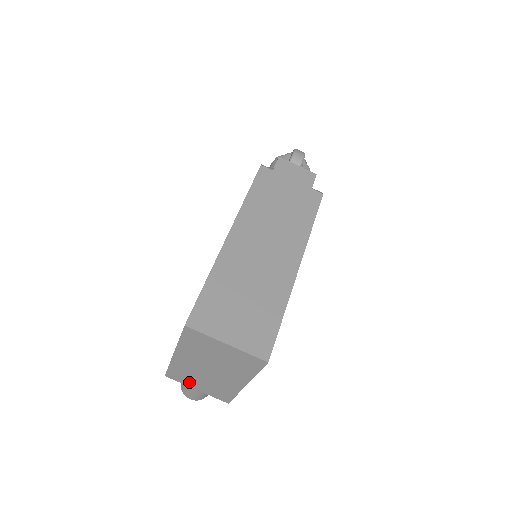
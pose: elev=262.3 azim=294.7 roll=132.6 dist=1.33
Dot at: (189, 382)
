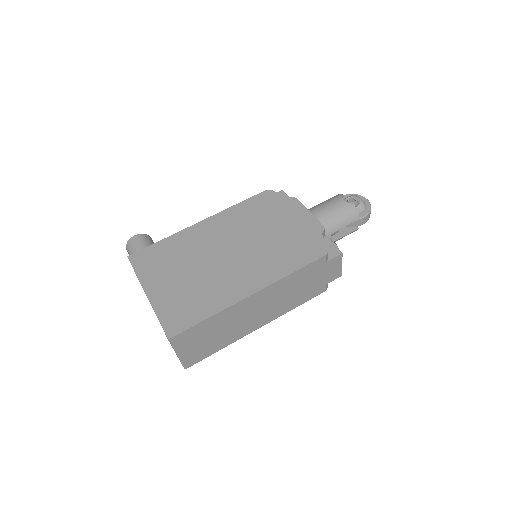
Dot at: occluded
